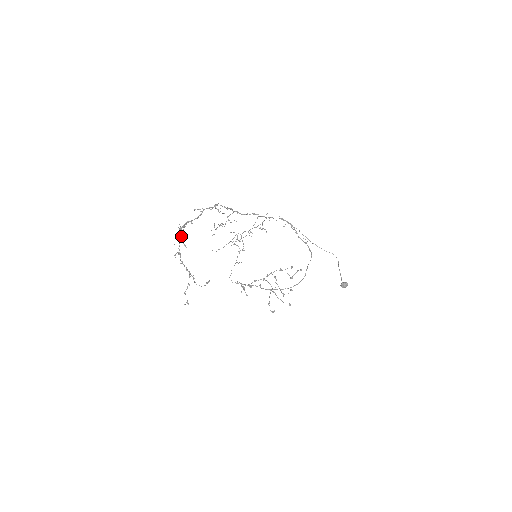
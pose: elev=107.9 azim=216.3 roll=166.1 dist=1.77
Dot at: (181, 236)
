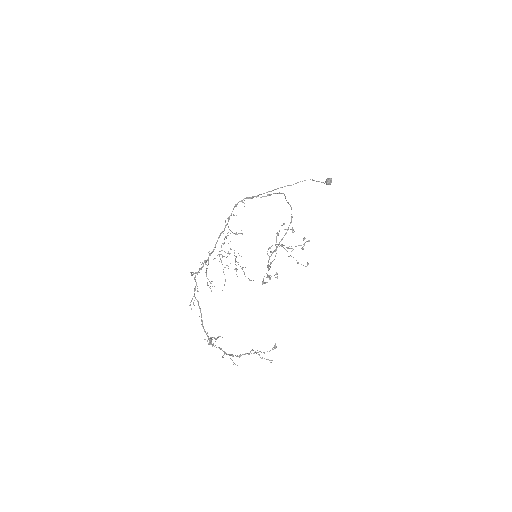
Dot at: (219, 348)
